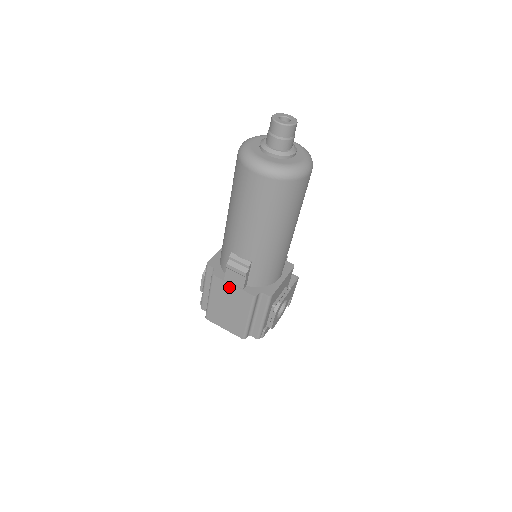
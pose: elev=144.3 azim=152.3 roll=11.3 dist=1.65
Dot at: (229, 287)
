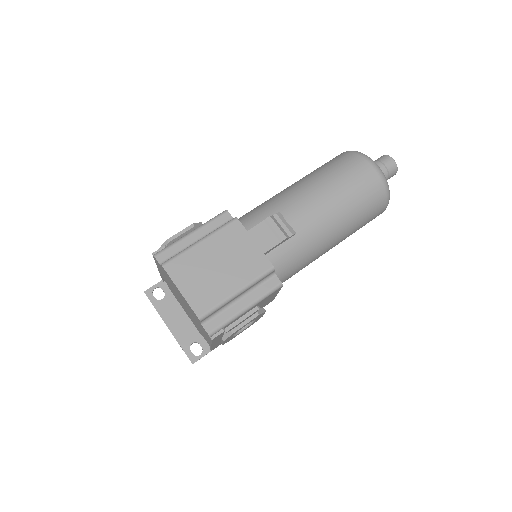
Dot at: (247, 242)
